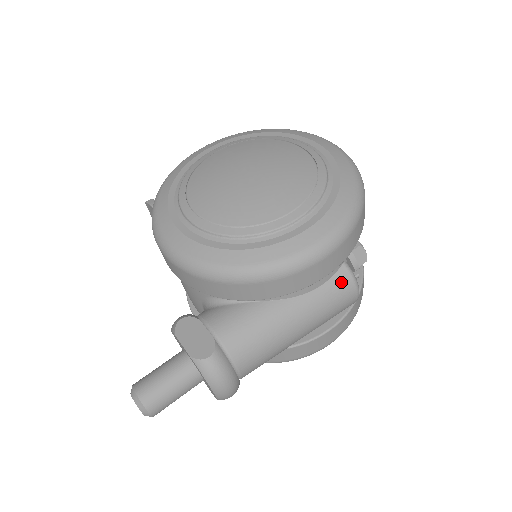
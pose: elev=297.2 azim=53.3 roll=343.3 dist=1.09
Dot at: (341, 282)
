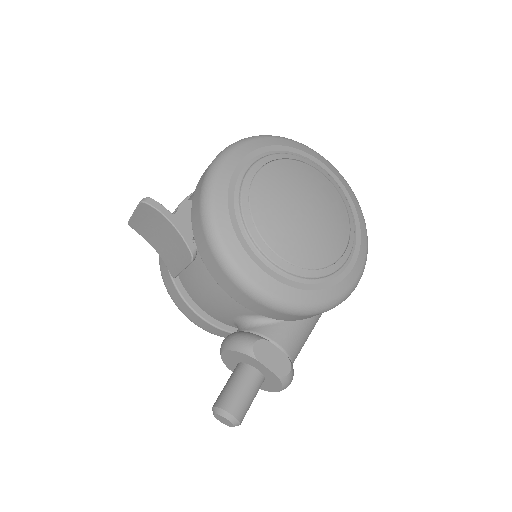
Dot at: occluded
